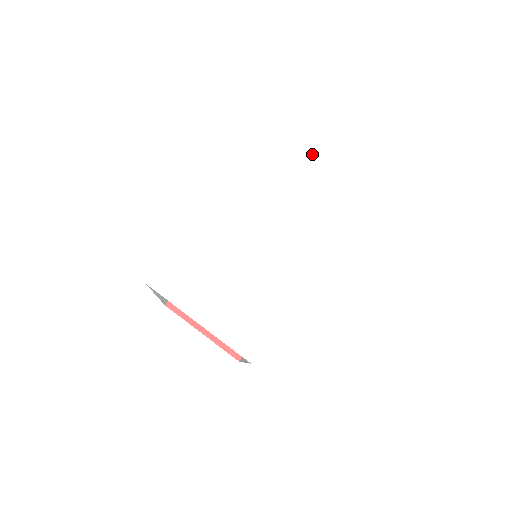
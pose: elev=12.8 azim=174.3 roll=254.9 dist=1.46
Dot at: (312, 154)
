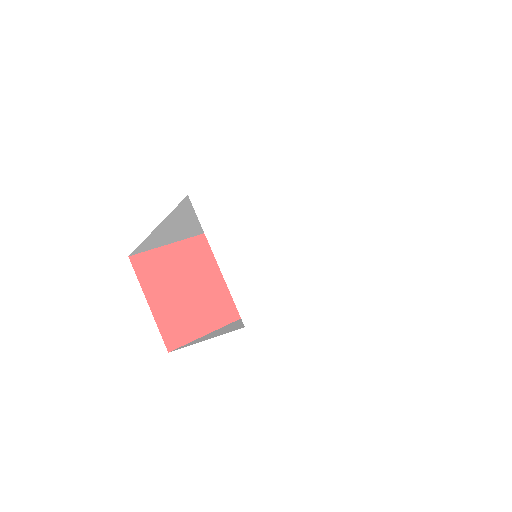
Dot at: (361, 196)
